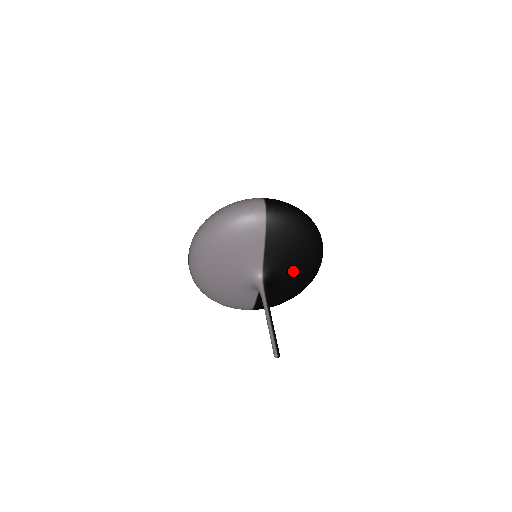
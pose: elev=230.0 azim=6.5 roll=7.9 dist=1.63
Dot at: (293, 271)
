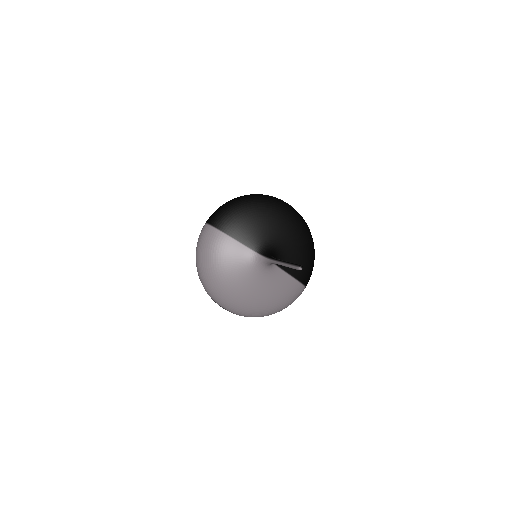
Dot at: (275, 230)
